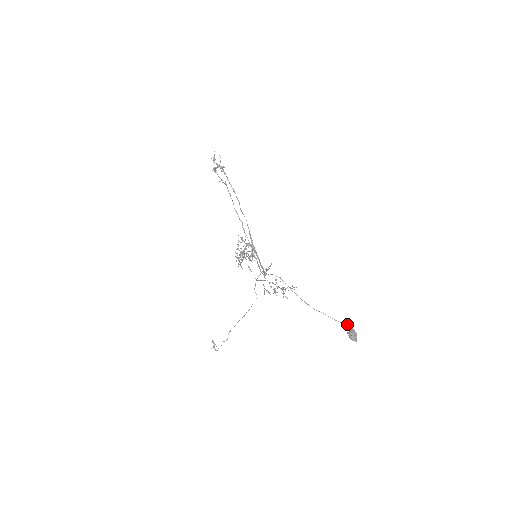
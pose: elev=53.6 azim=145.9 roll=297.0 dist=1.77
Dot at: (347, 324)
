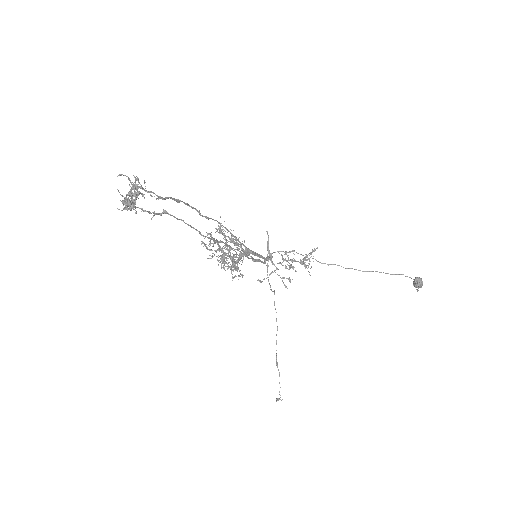
Dot at: occluded
